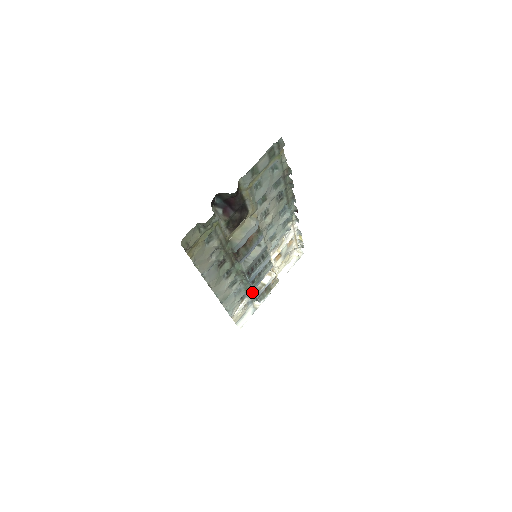
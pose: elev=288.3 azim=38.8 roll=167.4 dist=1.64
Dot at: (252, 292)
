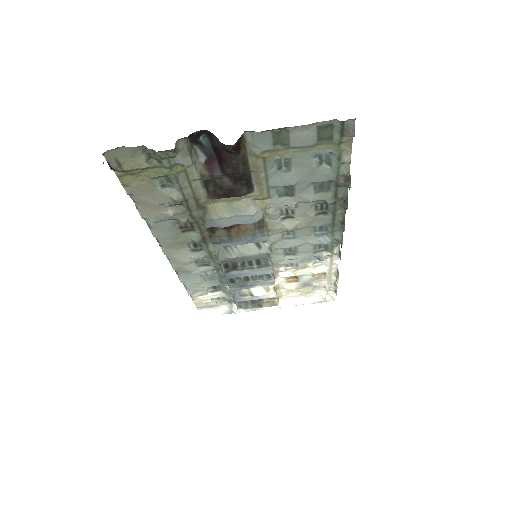
Dot at: (233, 291)
